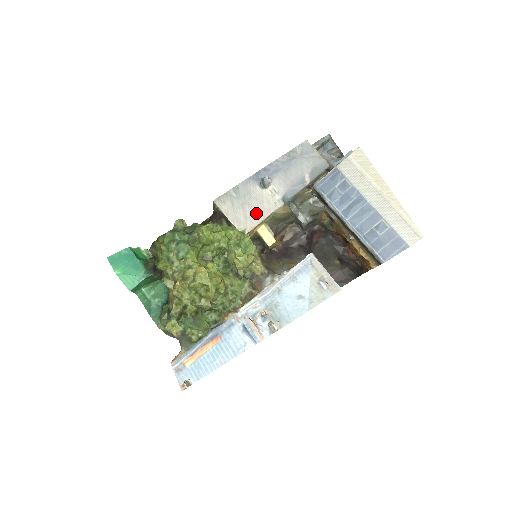
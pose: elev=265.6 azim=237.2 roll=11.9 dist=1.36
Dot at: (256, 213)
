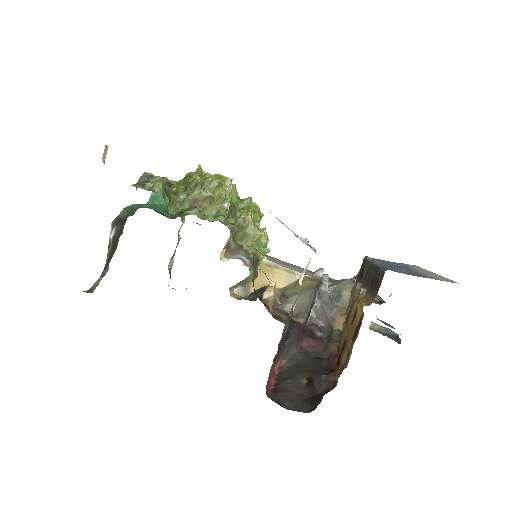
Dot at: (289, 267)
